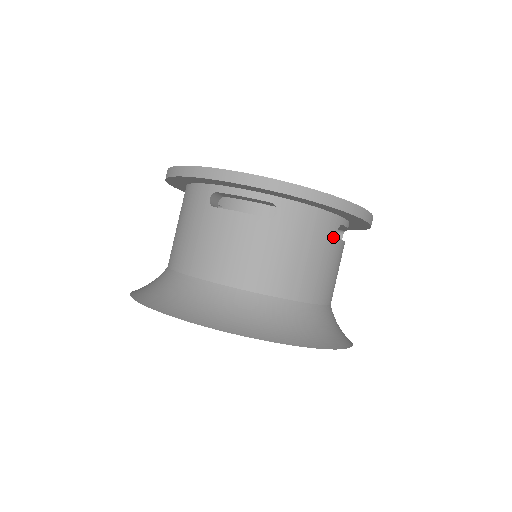
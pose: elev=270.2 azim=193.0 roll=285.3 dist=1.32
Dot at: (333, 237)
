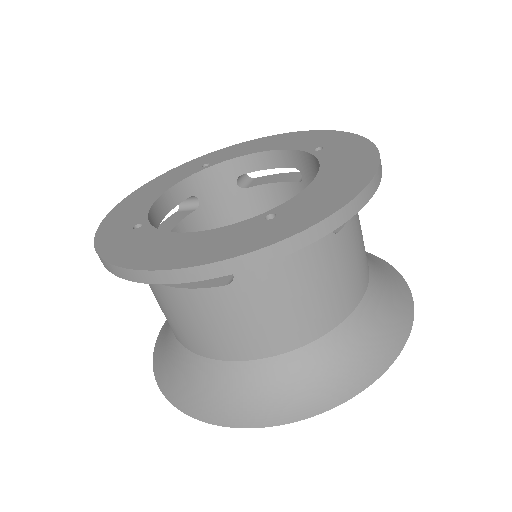
Dot at: (327, 243)
